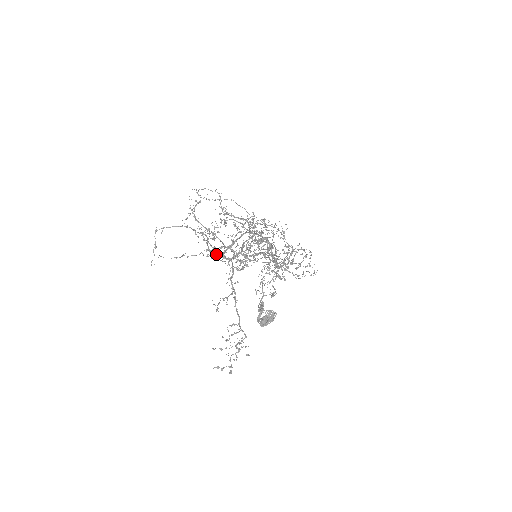
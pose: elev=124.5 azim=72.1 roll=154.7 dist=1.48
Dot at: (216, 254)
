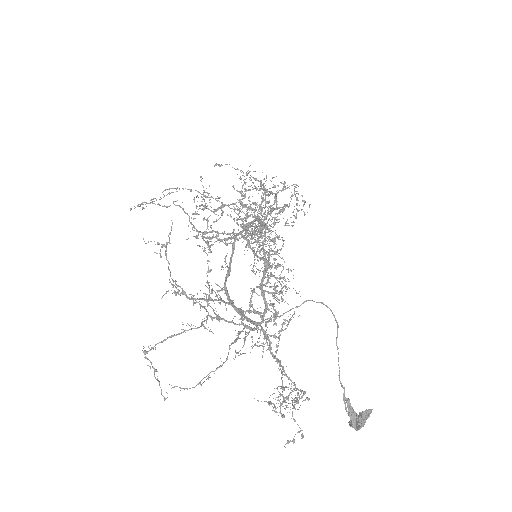
Dot at: (244, 340)
